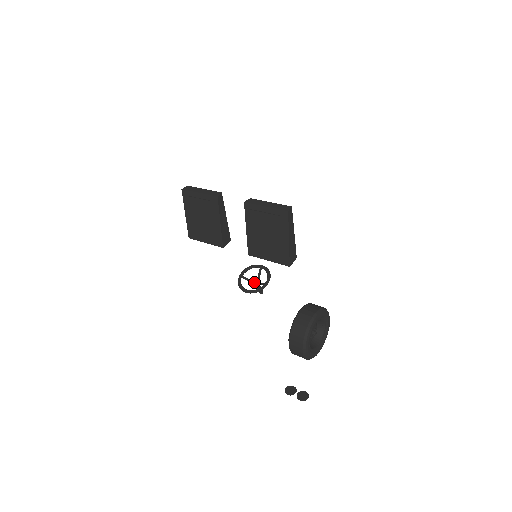
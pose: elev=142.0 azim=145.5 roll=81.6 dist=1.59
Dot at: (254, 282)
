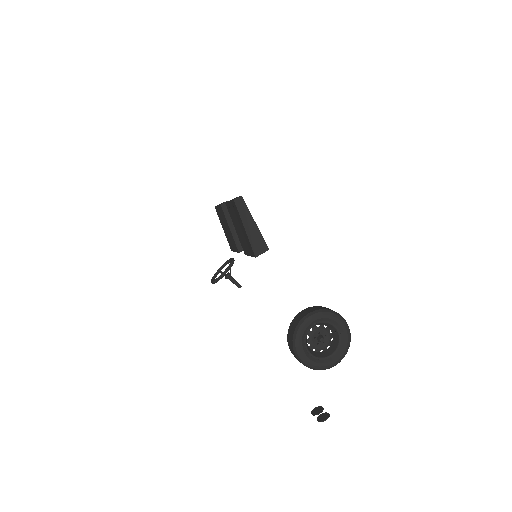
Dot at: occluded
